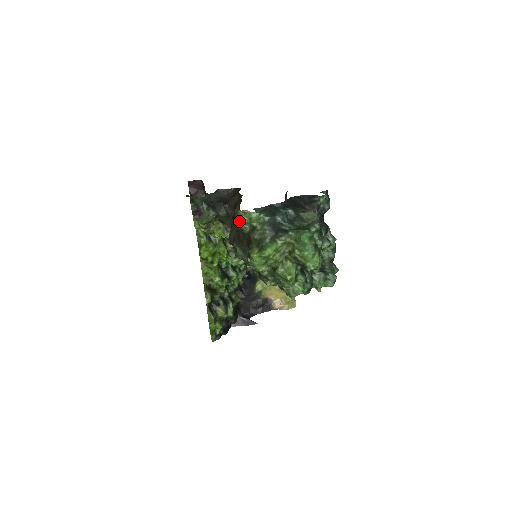
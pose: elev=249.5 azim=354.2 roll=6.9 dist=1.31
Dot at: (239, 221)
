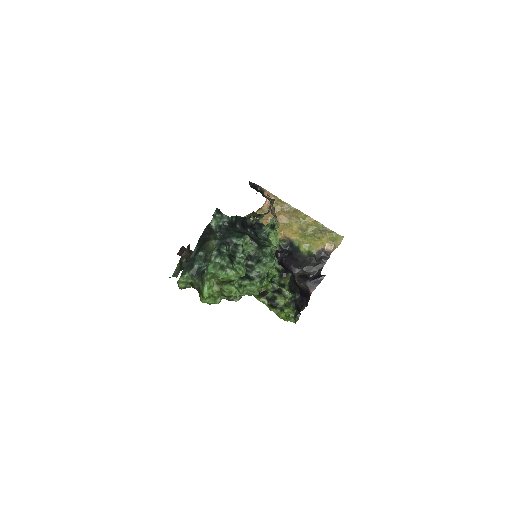
Dot at: (180, 288)
